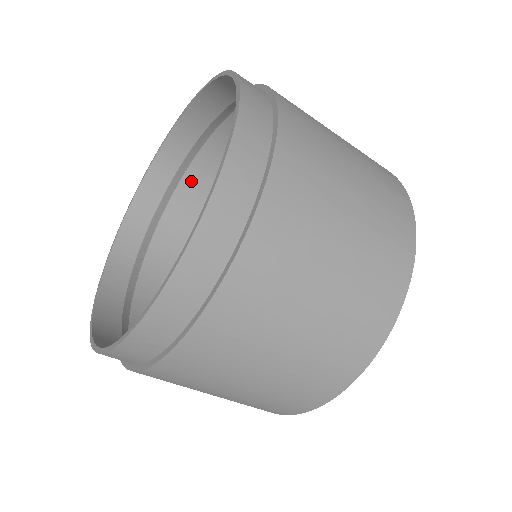
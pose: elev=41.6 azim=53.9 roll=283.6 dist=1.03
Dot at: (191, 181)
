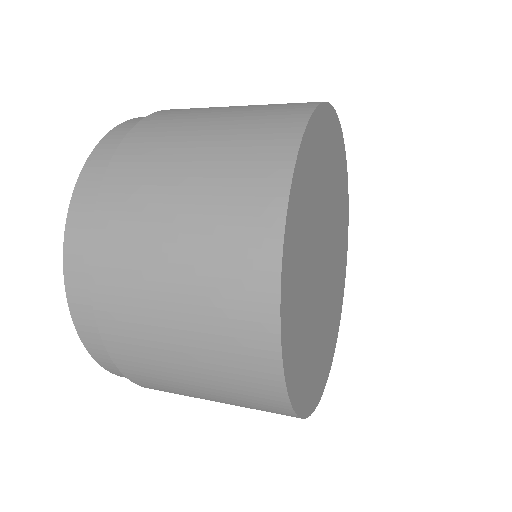
Dot at: occluded
